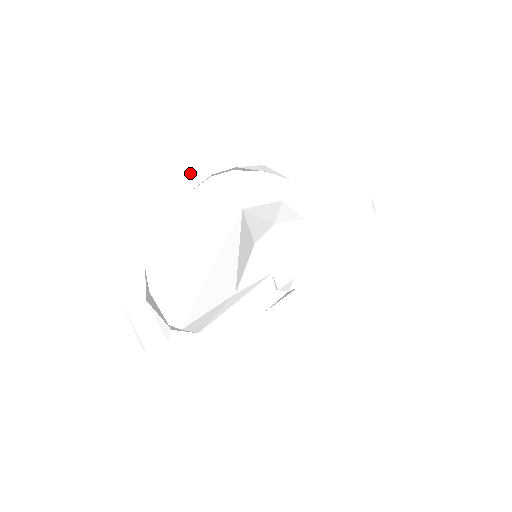
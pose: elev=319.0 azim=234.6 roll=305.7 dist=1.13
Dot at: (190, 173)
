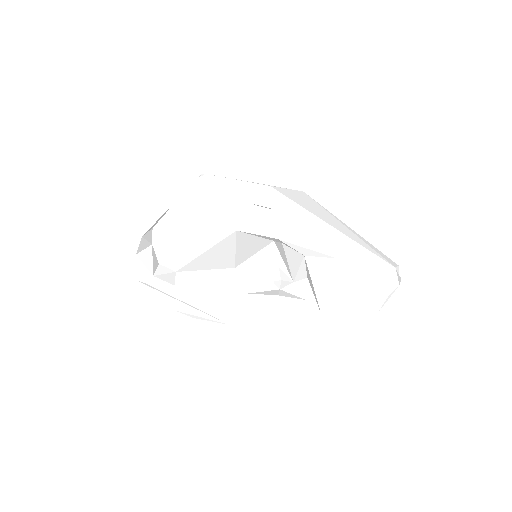
Dot at: (198, 191)
